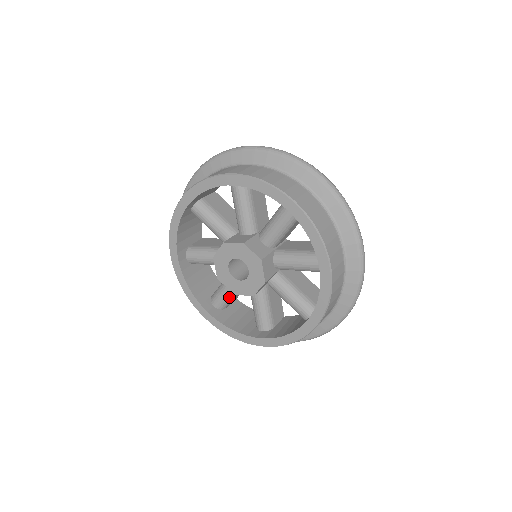
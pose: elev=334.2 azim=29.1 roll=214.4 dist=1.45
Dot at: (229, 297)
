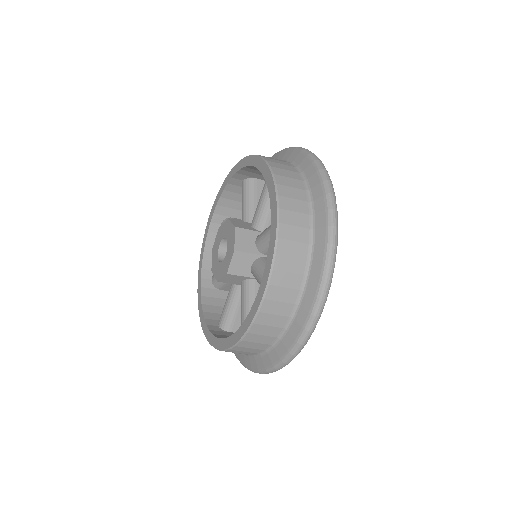
Dot at: occluded
